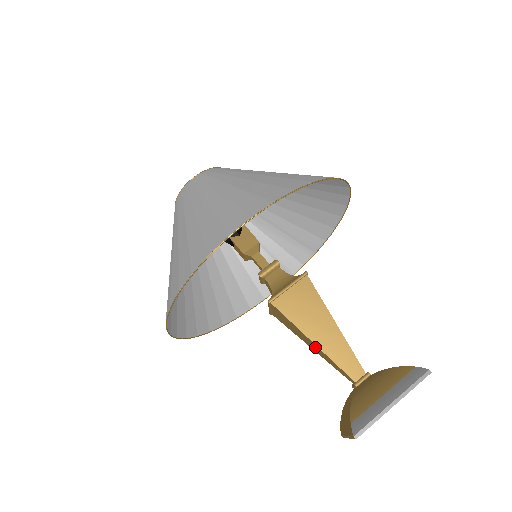
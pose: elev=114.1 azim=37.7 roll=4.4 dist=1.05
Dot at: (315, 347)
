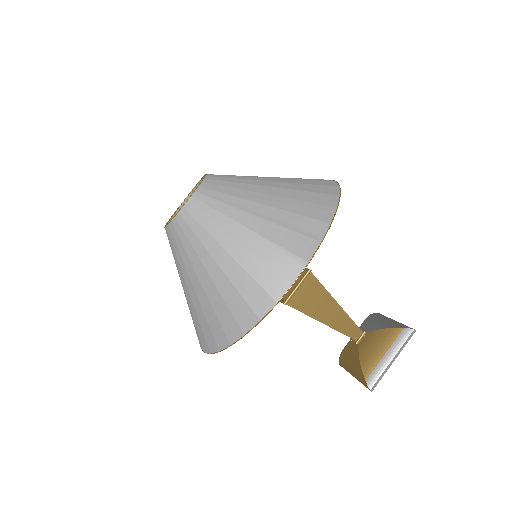
Dot at: occluded
